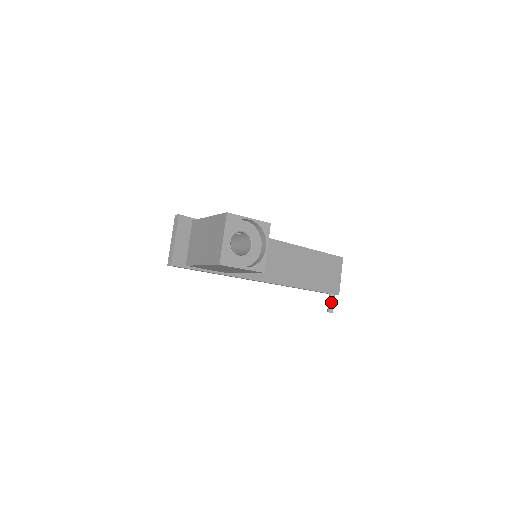
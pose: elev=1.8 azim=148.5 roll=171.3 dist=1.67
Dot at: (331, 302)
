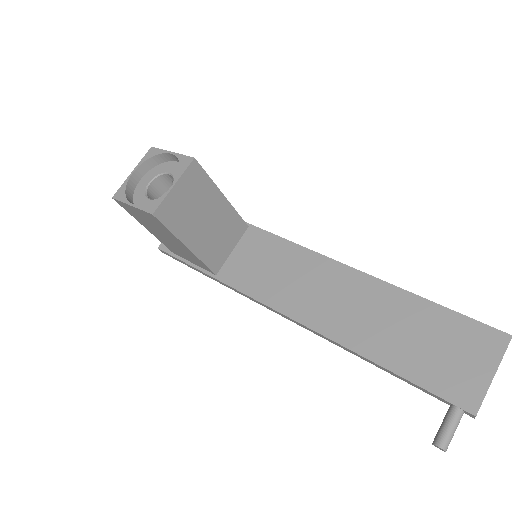
Dot at: (444, 421)
